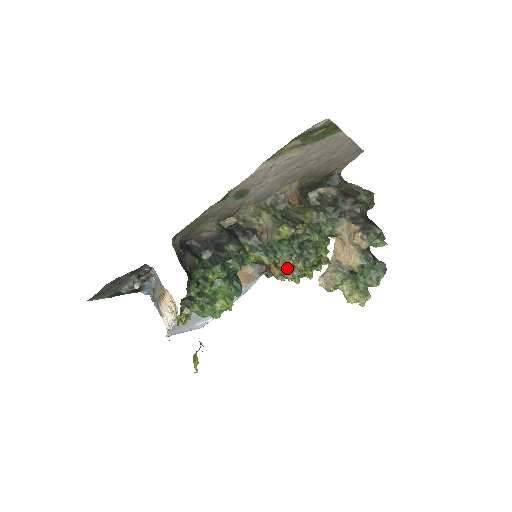
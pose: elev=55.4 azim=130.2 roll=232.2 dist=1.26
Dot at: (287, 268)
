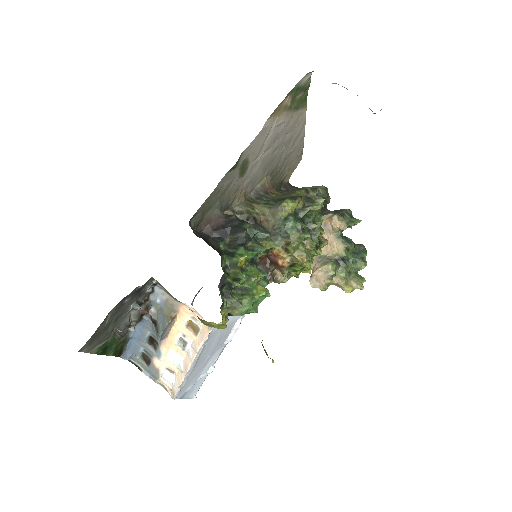
Dot at: (298, 249)
